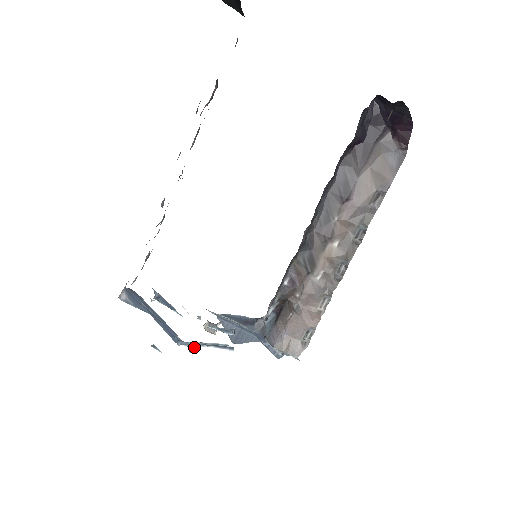
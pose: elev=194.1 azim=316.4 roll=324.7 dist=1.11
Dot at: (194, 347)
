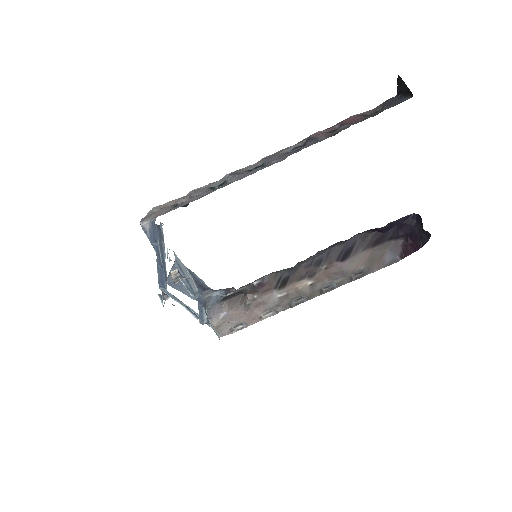
Dot at: (168, 296)
